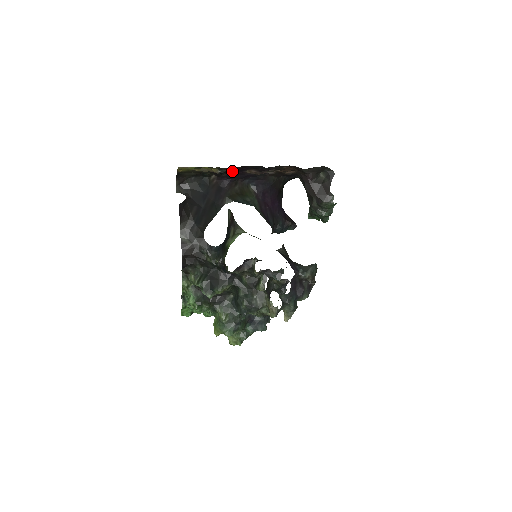
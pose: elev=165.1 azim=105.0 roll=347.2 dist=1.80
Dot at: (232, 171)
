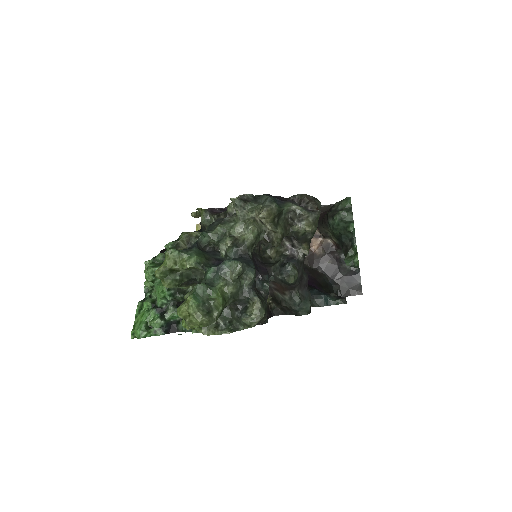
Dot at: occluded
